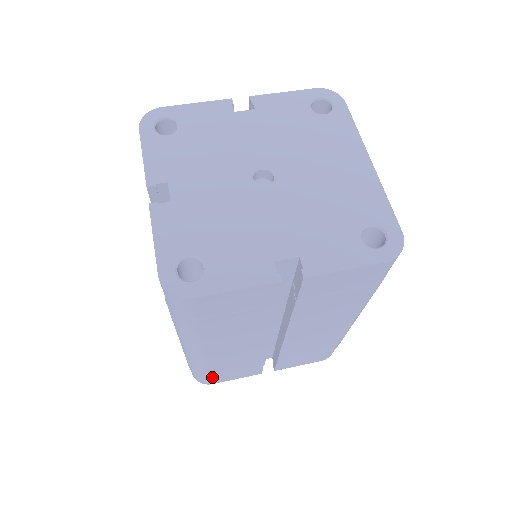
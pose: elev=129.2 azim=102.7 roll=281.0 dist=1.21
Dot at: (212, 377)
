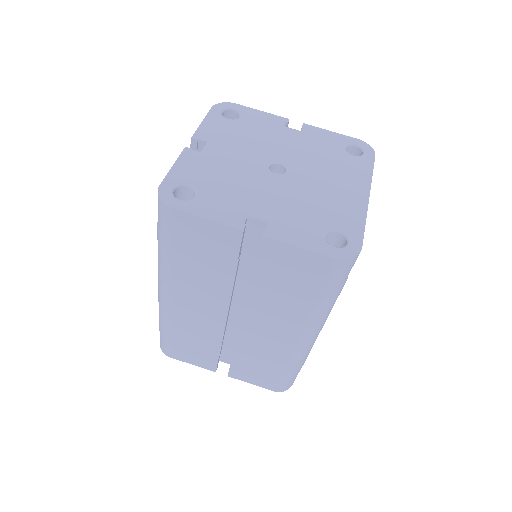
Dot at: (172, 345)
